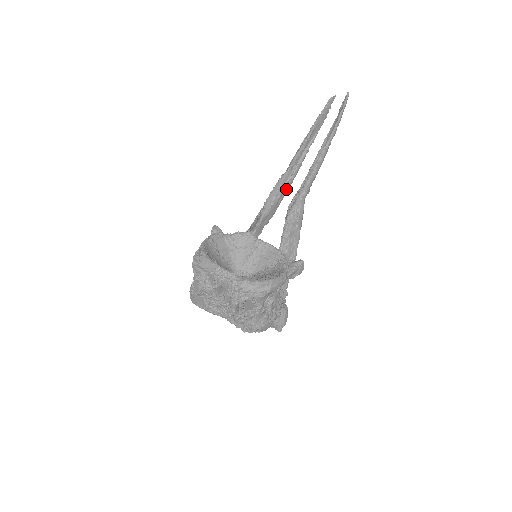
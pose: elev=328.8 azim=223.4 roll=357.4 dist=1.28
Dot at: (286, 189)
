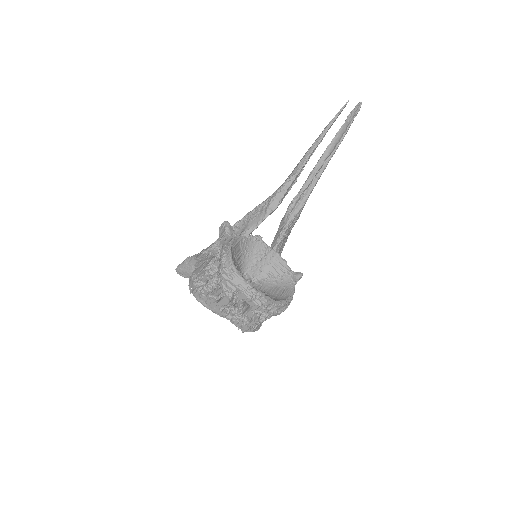
Dot at: (289, 189)
